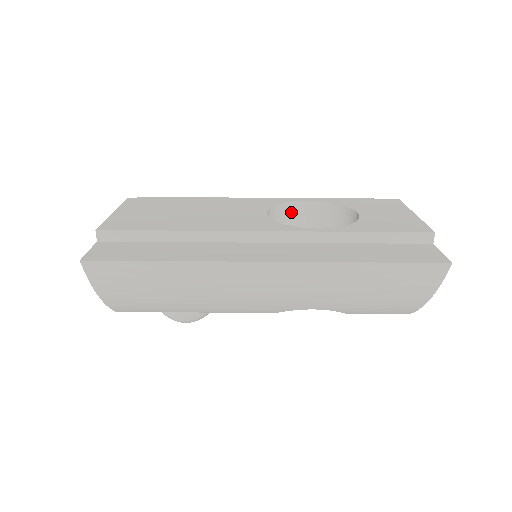
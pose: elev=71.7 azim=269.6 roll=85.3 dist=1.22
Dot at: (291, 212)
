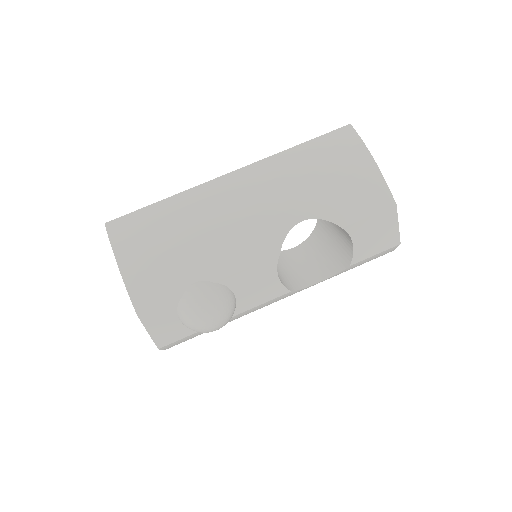
Dot at: (284, 256)
